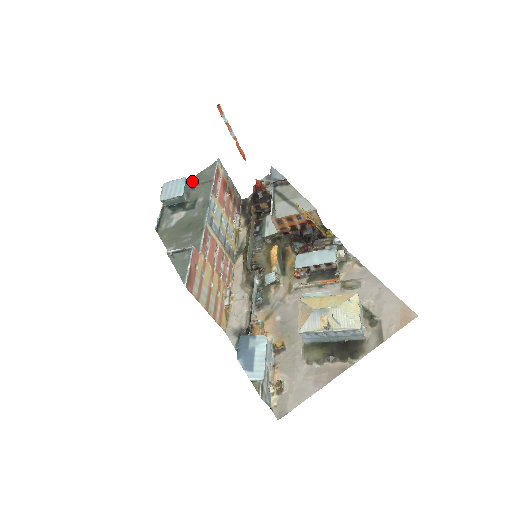
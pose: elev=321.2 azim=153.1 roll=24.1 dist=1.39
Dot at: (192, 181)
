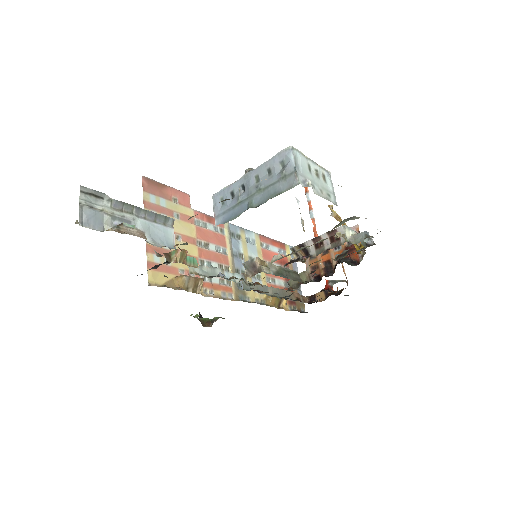
Dot at: occluded
